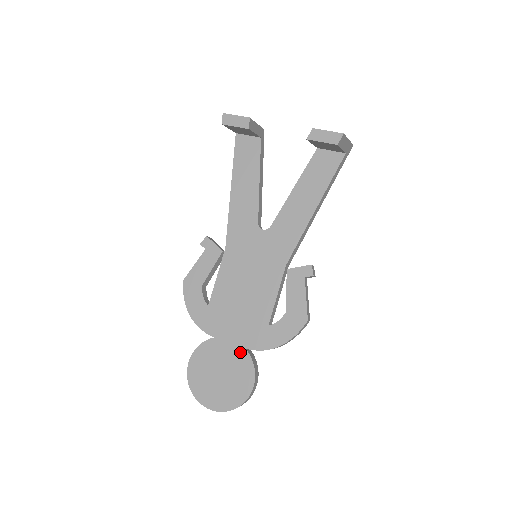
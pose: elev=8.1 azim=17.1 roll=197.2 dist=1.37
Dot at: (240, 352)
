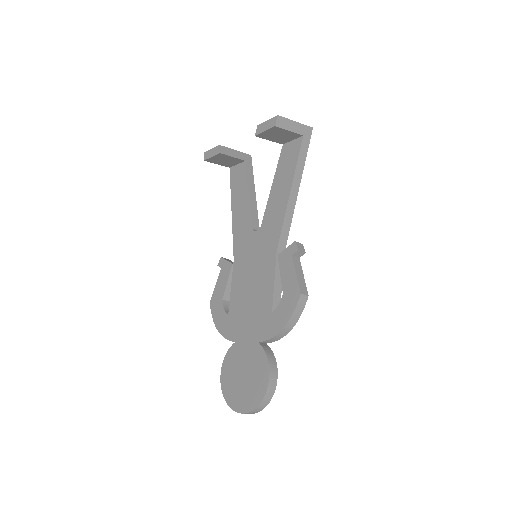
Dot at: (255, 347)
